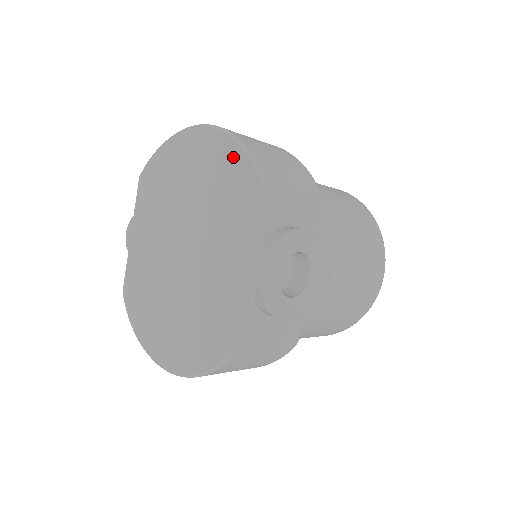
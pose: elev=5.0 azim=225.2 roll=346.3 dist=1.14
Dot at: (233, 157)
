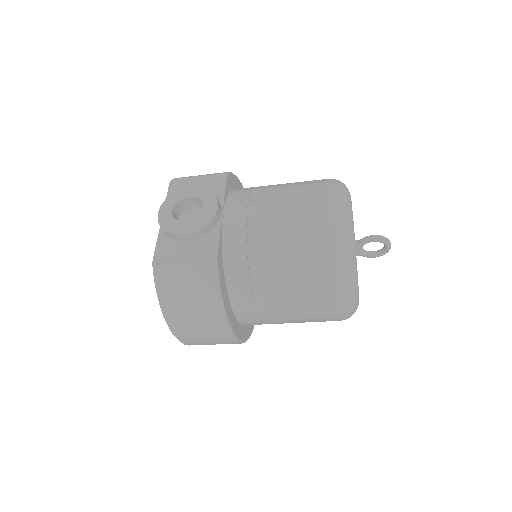
Dot at: occluded
